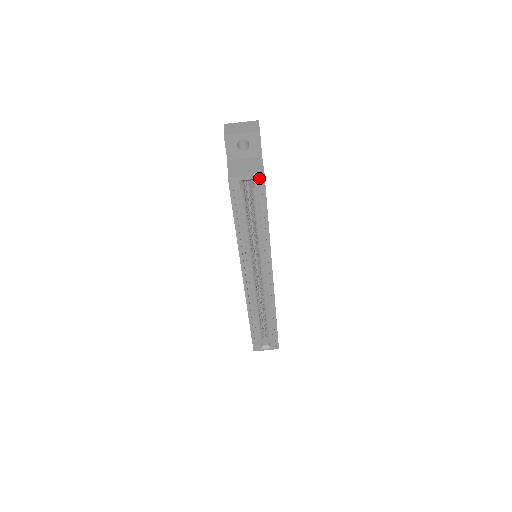
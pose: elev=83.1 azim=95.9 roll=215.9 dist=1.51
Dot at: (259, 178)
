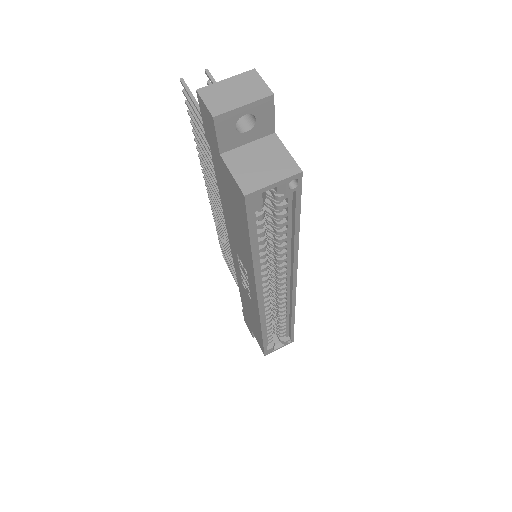
Dot at: occluded
